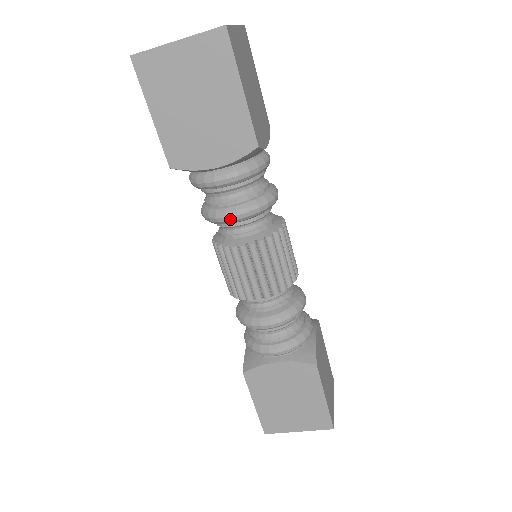
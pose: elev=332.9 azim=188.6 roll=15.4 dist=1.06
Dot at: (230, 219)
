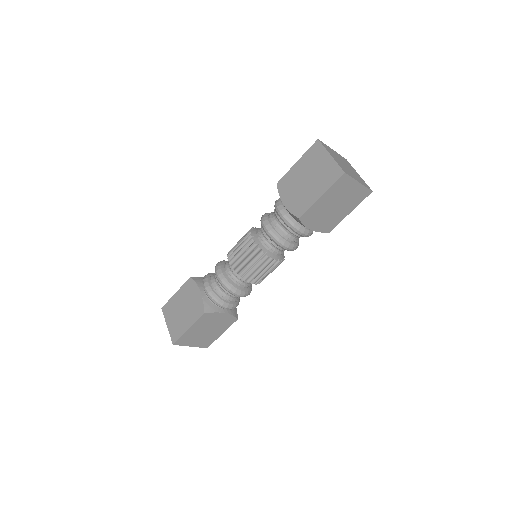
Dot at: (288, 249)
